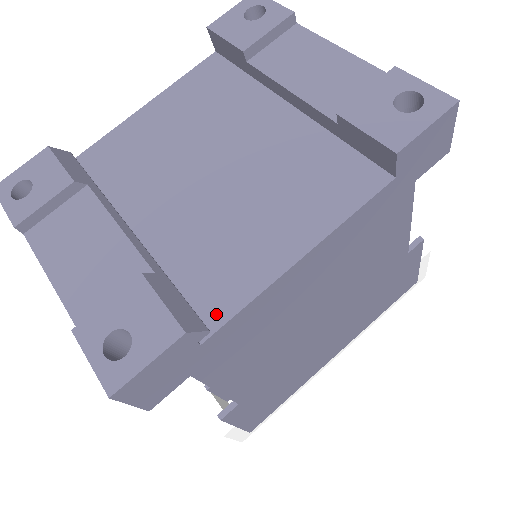
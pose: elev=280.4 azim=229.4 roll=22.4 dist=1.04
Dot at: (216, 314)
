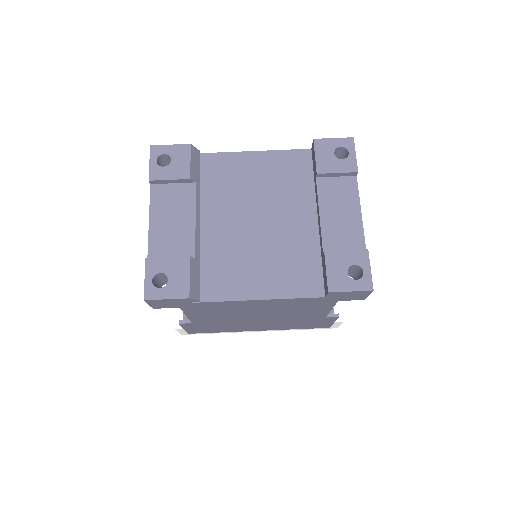
Dot at: (208, 295)
